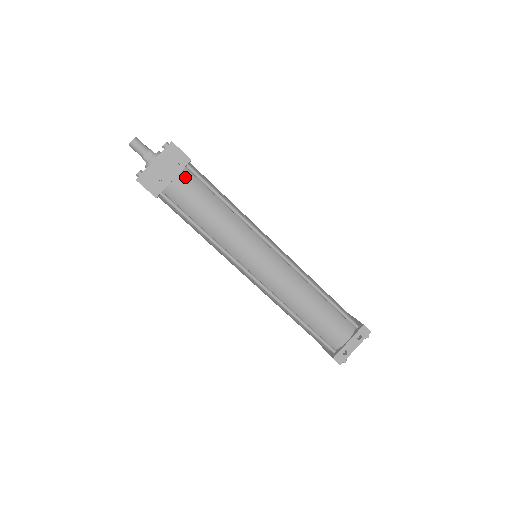
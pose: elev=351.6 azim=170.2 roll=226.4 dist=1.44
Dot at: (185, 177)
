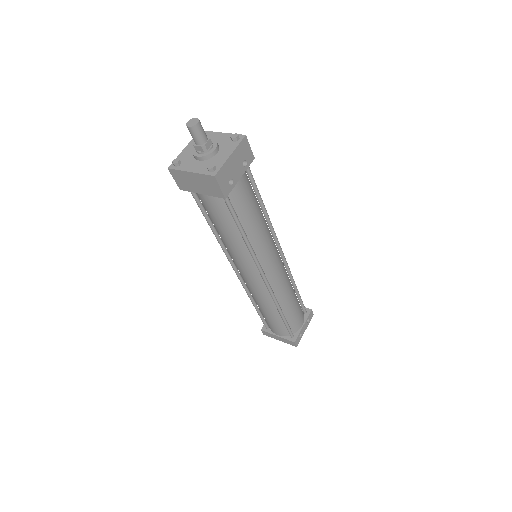
Dot at: (245, 176)
